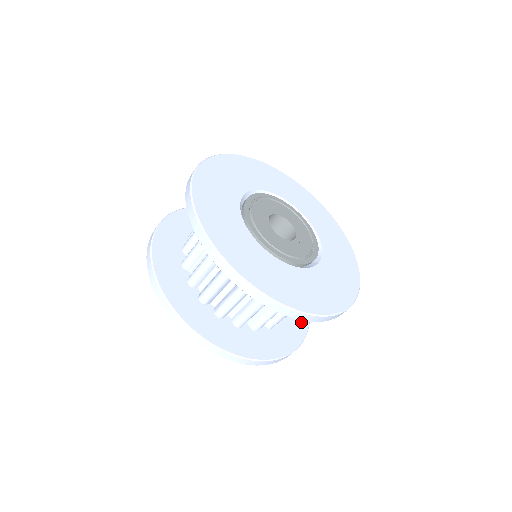
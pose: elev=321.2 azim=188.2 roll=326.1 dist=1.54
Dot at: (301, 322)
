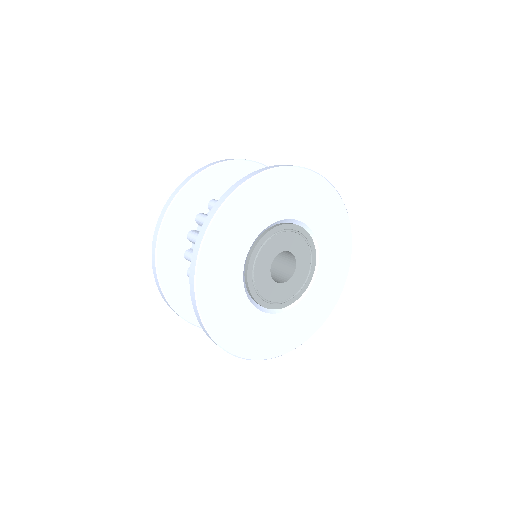
Dot at: occluded
